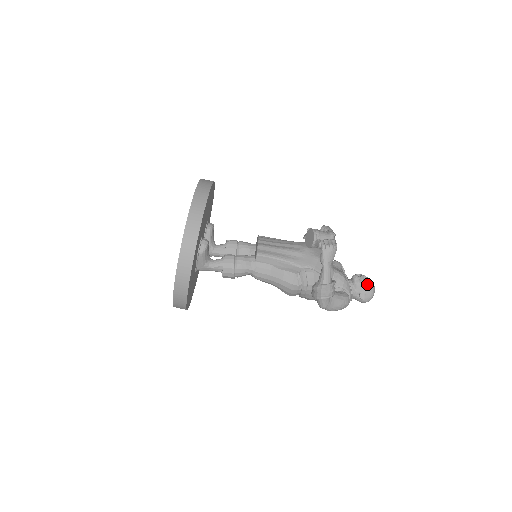
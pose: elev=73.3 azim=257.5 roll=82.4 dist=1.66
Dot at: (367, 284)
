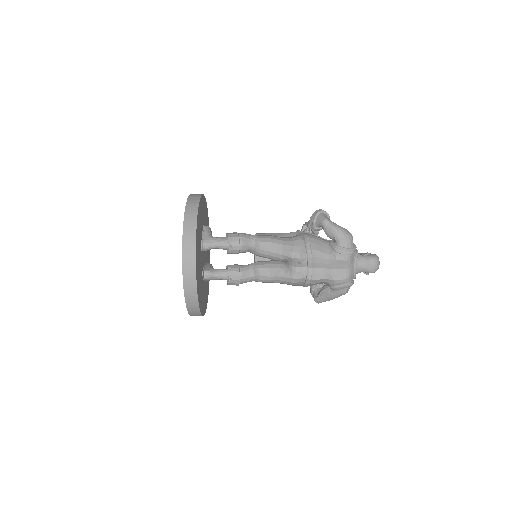
Dot at: occluded
